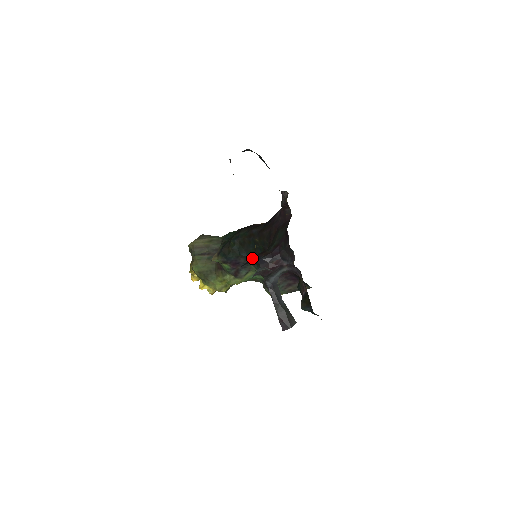
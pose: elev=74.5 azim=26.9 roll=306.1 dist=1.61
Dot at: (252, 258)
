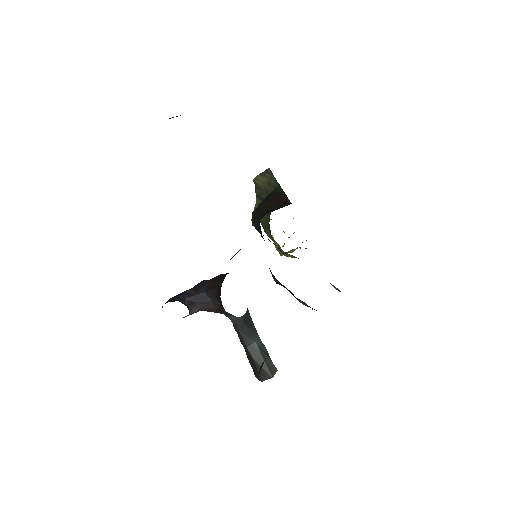
Dot at: occluded
